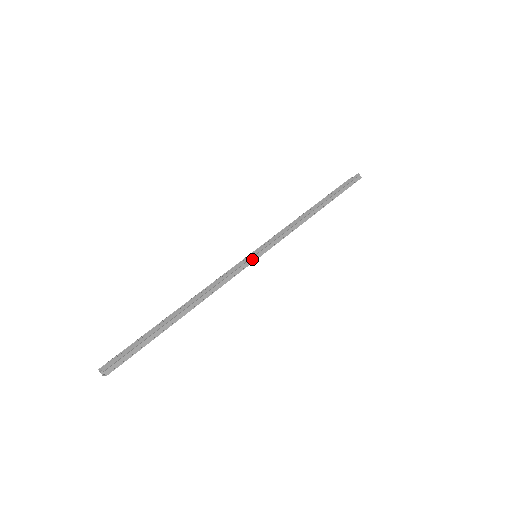
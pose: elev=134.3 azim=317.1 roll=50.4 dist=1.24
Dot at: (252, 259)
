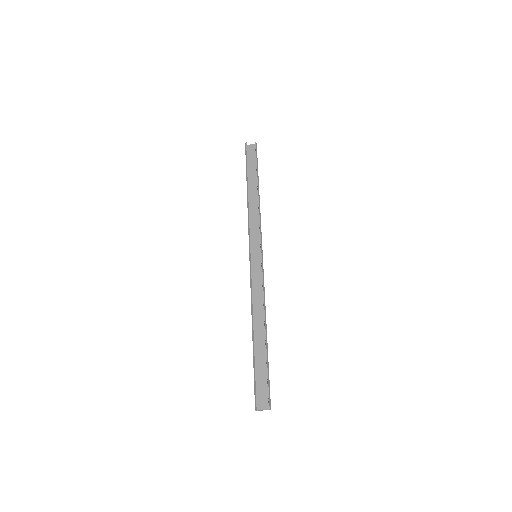
Dot at: (262, 263)
